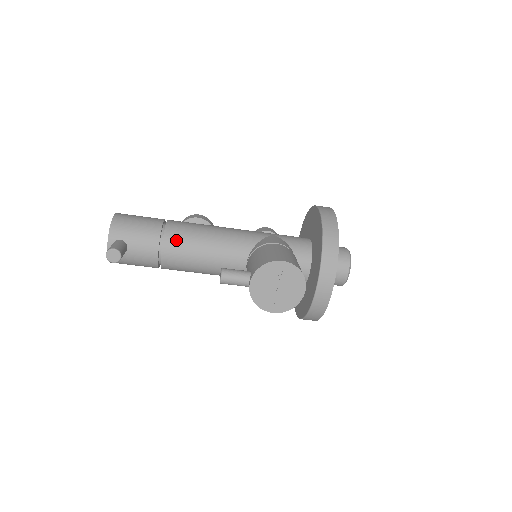
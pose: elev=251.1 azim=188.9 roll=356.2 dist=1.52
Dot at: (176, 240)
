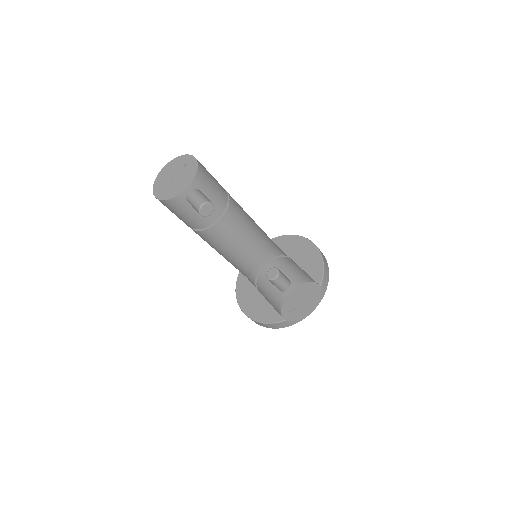
Dot at: (234, 216)
